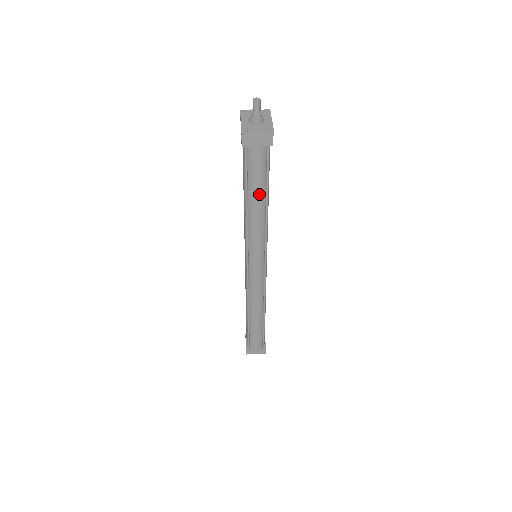
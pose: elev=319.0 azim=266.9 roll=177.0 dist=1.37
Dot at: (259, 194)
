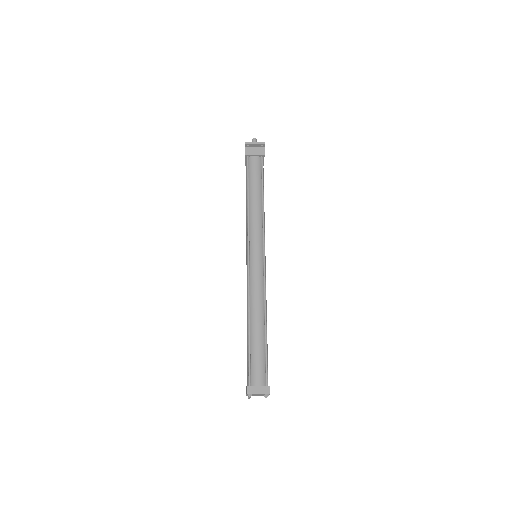
Dot at: (257, 189)
